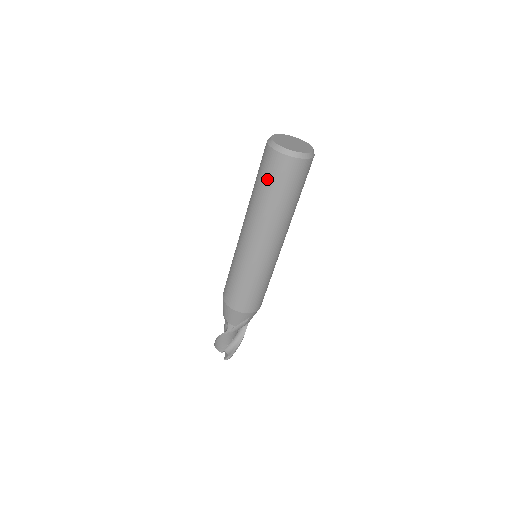
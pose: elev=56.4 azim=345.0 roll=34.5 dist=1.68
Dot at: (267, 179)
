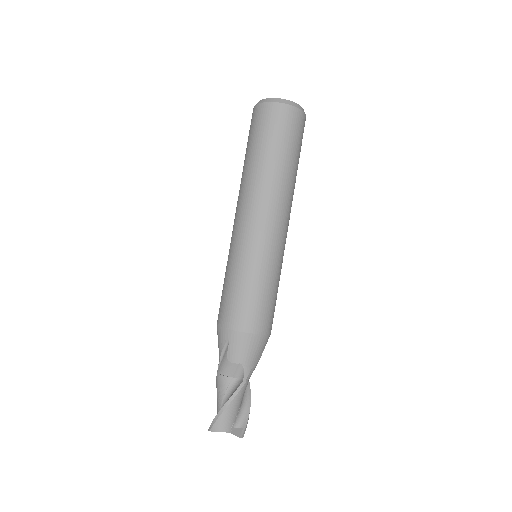
Dot at: (281, 138)
